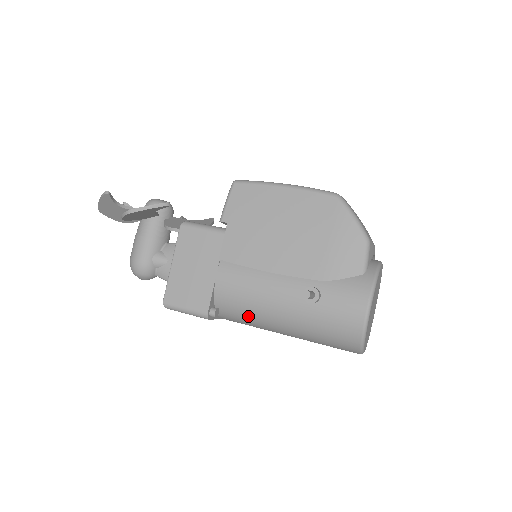
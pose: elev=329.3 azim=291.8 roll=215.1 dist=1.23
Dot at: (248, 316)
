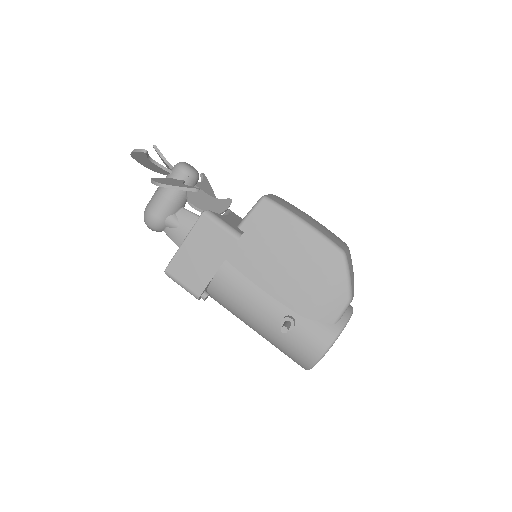
Dot at: (231, 309)
